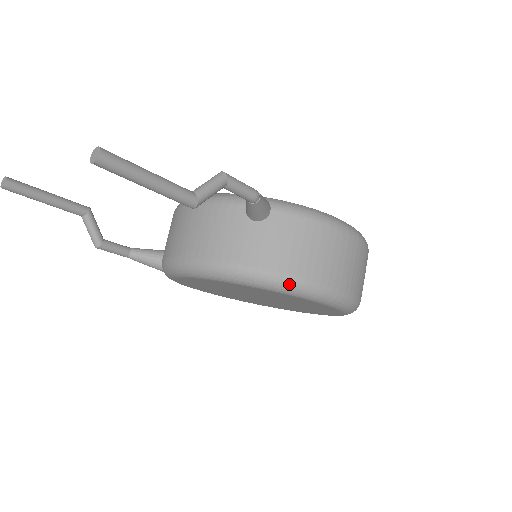
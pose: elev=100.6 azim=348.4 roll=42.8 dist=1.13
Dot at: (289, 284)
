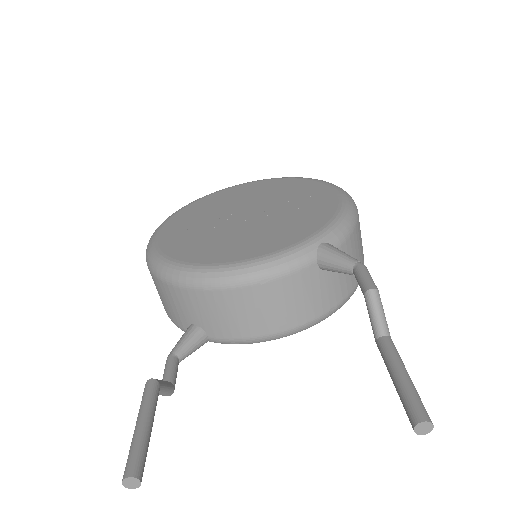
Dot at: occluded
